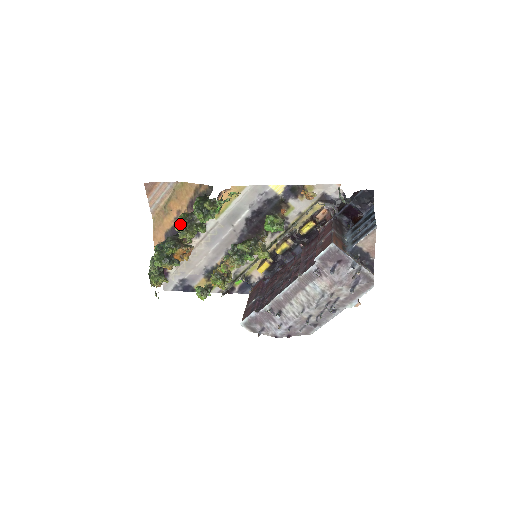
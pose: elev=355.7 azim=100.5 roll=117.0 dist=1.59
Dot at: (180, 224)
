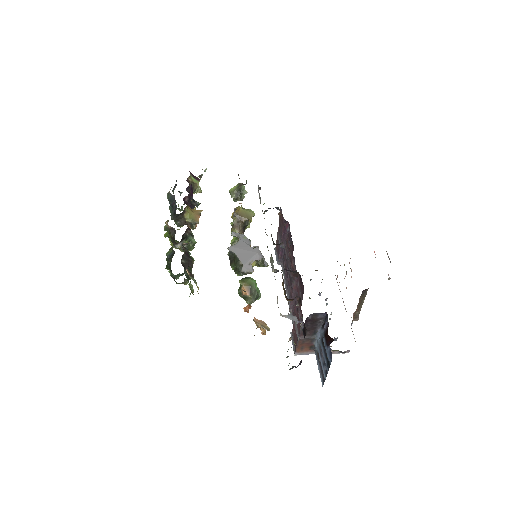
Dot at: occluded
